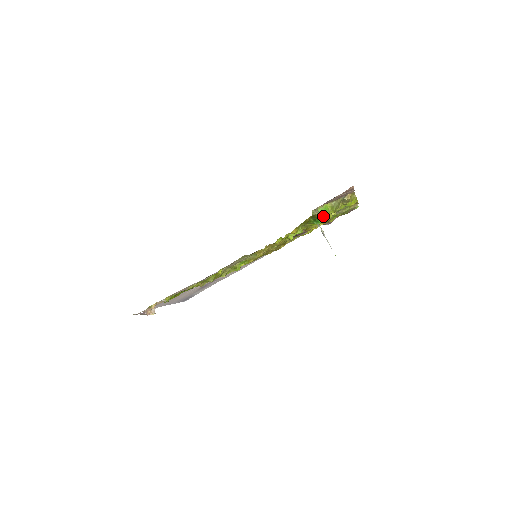
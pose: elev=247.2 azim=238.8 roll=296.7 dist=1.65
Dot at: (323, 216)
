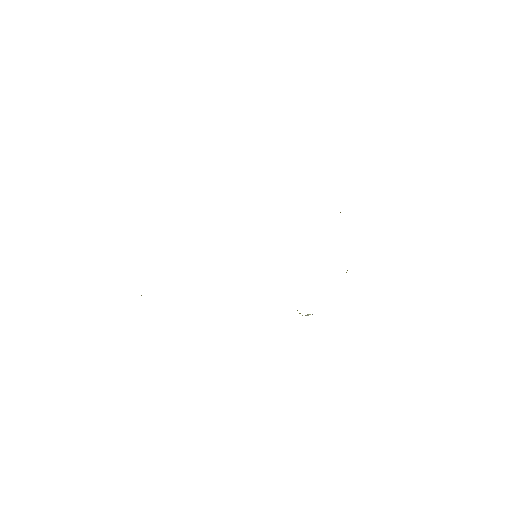
Dot at: occluded
